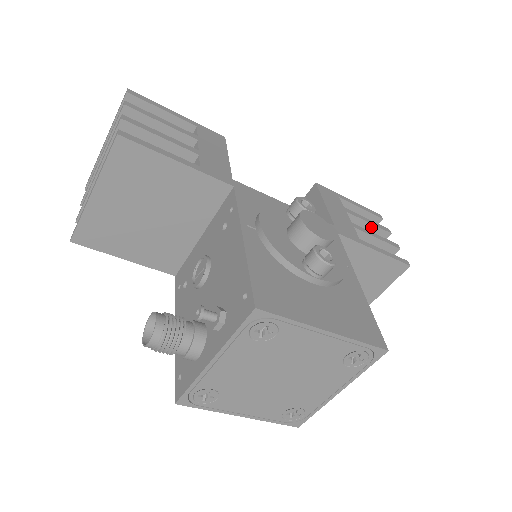
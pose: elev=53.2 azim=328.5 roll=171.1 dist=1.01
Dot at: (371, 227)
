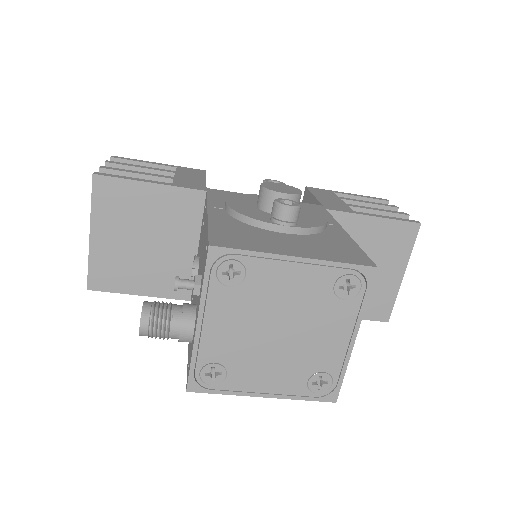
Dot at: (374, 207)
